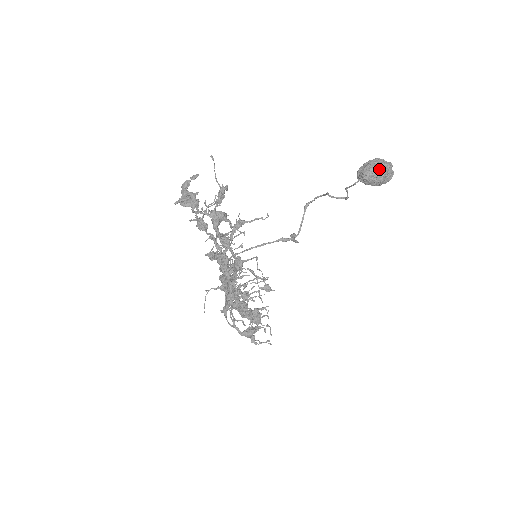
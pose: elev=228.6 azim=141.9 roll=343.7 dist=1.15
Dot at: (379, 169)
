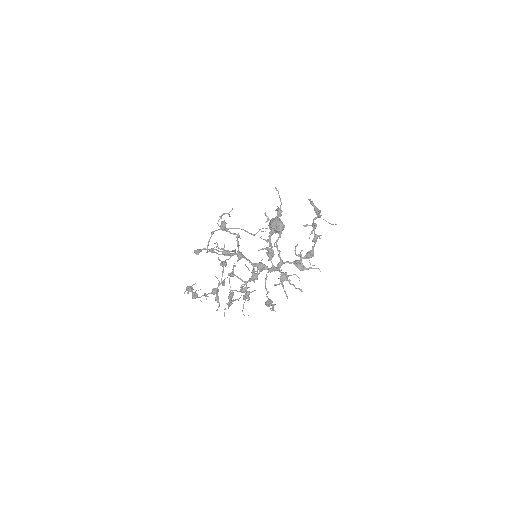
Dot at: occluded
